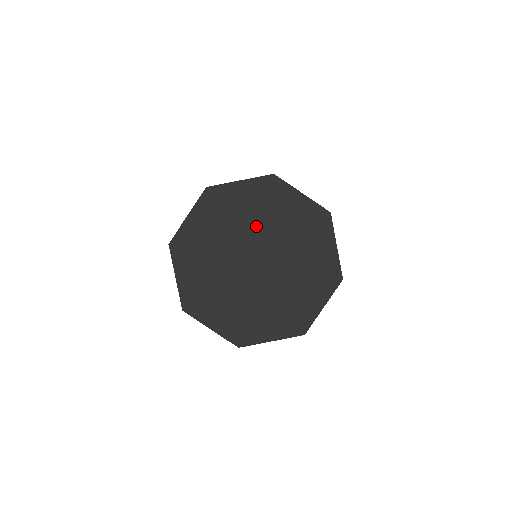
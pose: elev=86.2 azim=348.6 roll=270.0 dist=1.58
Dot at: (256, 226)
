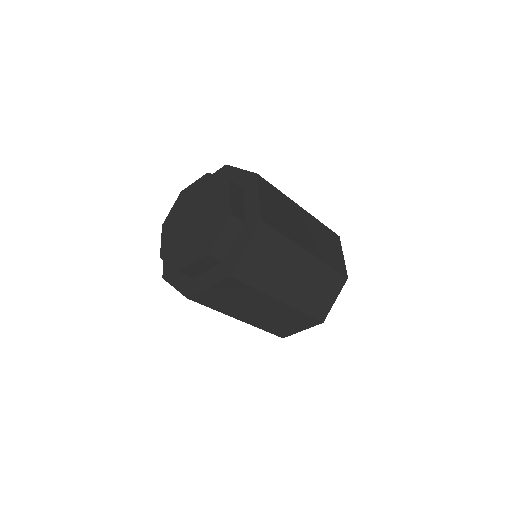
Dot at: (198, 195)
